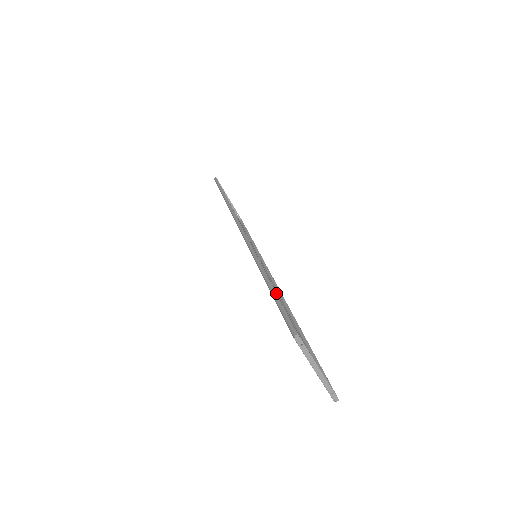
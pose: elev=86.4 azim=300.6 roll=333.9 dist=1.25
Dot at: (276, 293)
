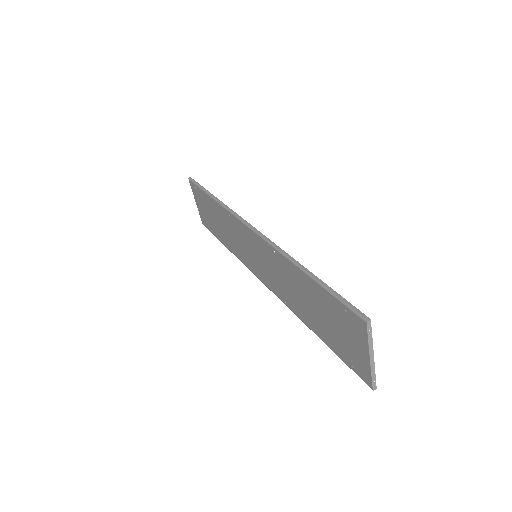
Dot at: occluded
